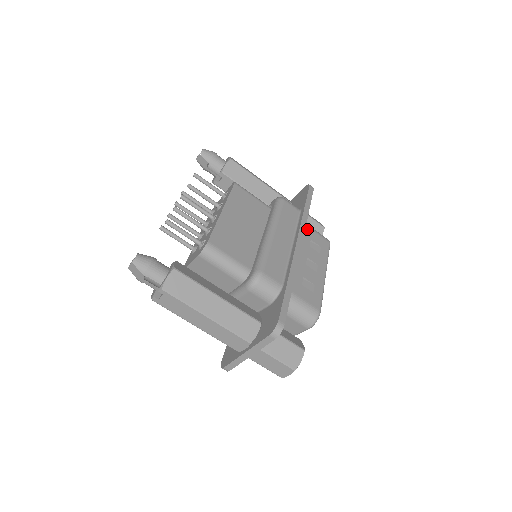
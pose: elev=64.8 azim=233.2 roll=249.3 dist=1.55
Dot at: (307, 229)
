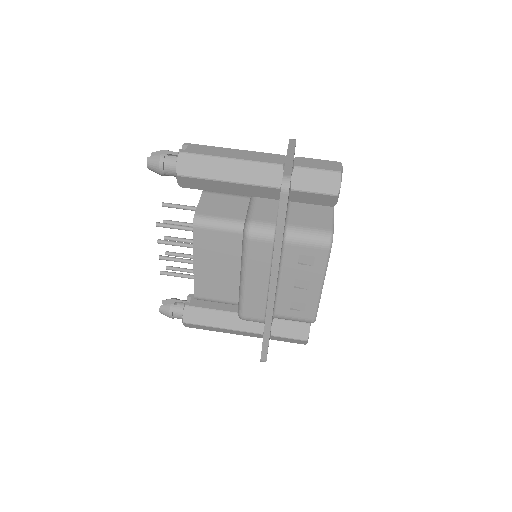
Dot at: occluded
